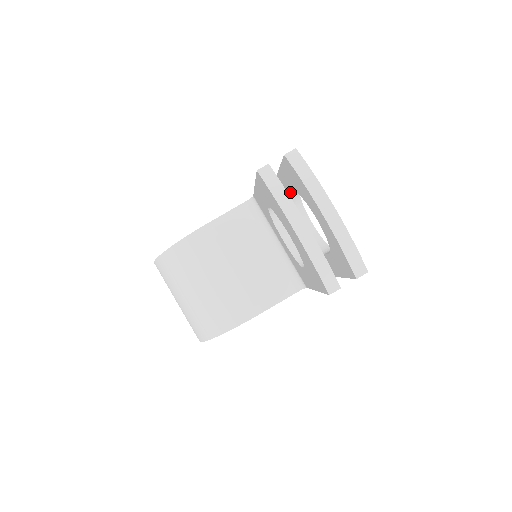
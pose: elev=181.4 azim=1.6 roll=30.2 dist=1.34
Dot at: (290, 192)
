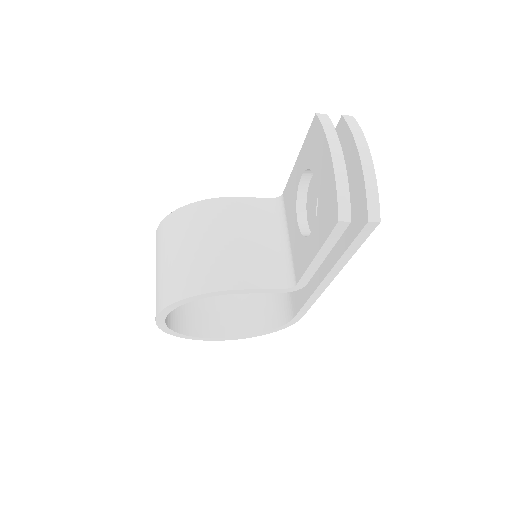
Dot at: occluded
